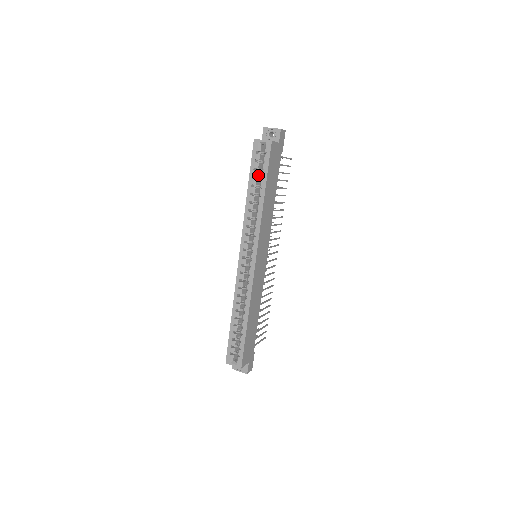
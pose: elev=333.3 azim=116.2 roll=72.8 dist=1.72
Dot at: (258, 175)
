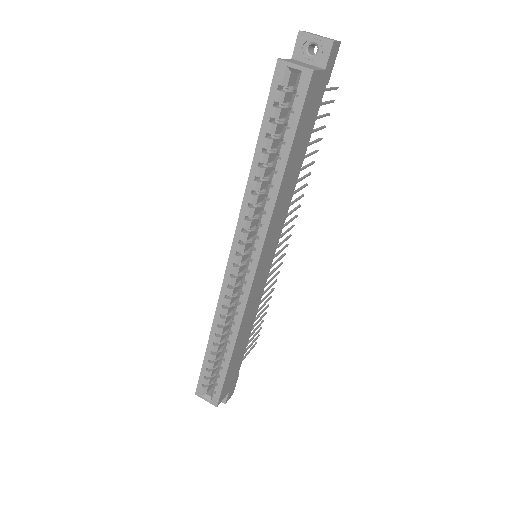
Dot at: (277, 130)
